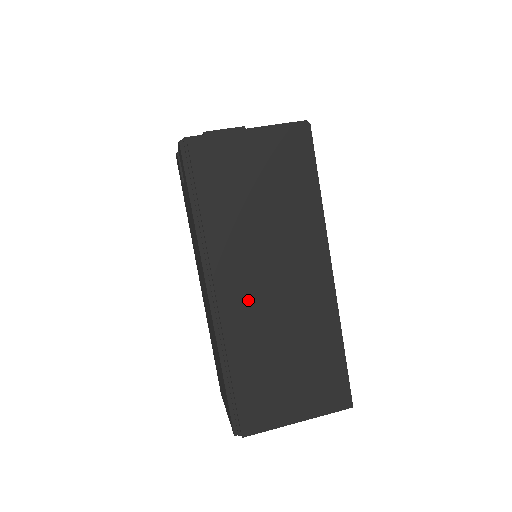
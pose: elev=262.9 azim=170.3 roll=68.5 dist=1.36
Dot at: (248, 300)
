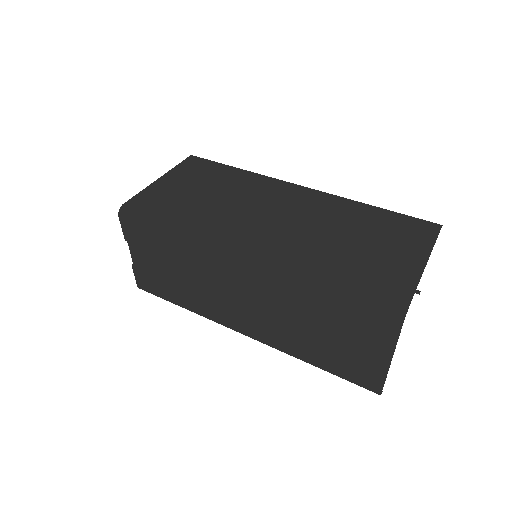
Dot at: (272, 234)
